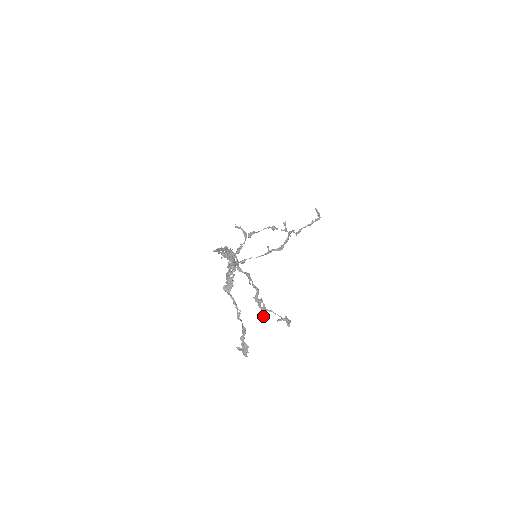
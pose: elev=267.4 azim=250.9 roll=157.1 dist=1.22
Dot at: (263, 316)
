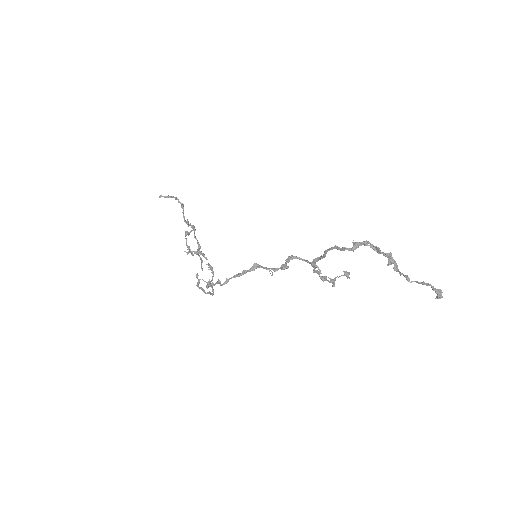
Dot at: occluded
